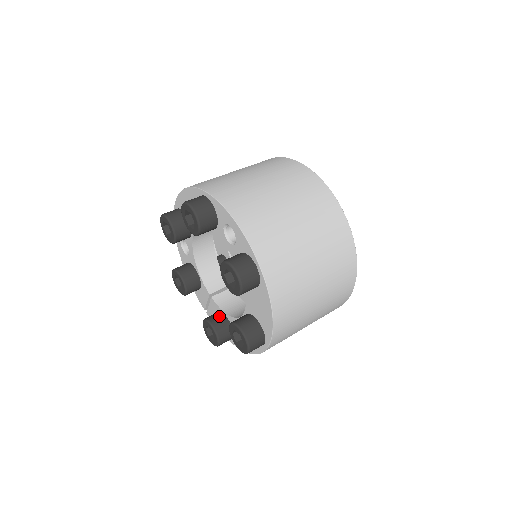
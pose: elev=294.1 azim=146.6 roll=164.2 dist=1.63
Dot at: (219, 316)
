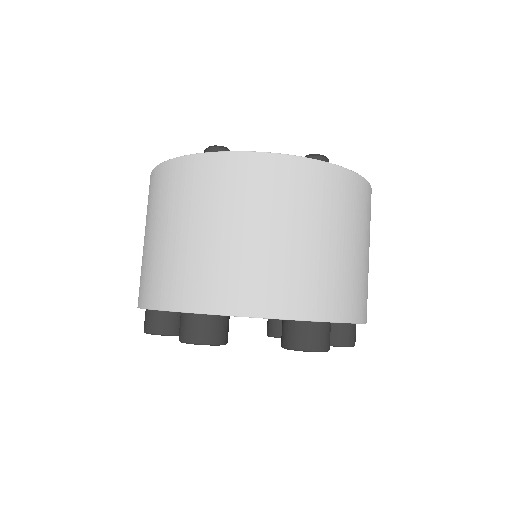
Dot at: (278, 323)
